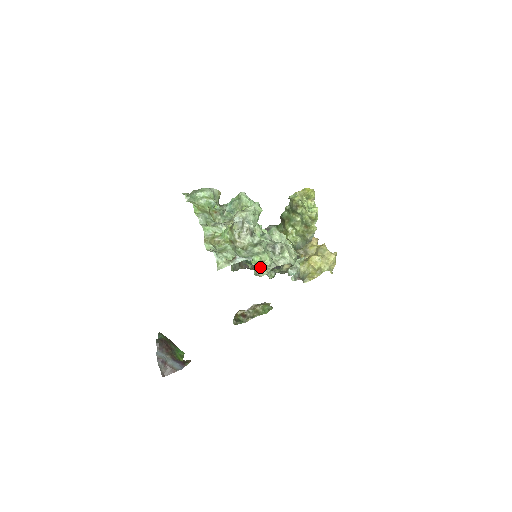
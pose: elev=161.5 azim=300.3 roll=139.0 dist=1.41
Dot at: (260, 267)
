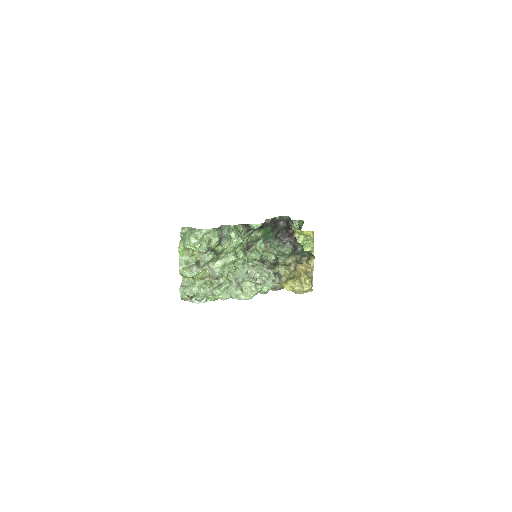
Dot at: occluded
